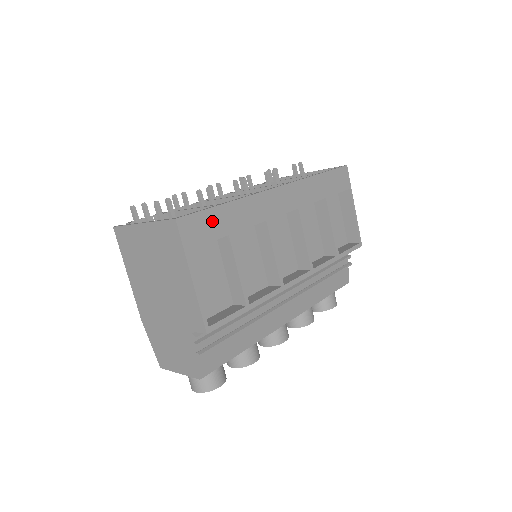
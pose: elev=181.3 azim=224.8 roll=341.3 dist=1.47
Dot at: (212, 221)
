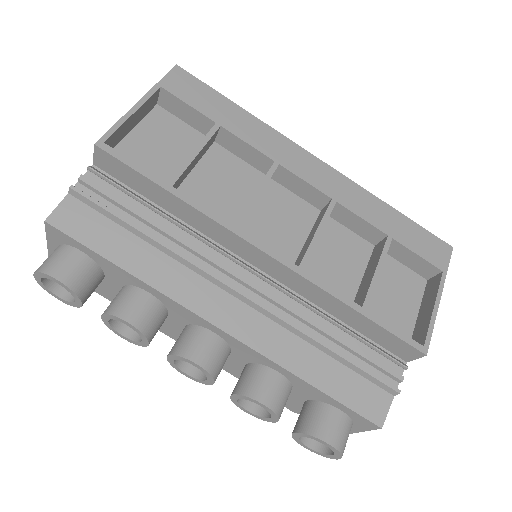
Dot at: (210, 100)
